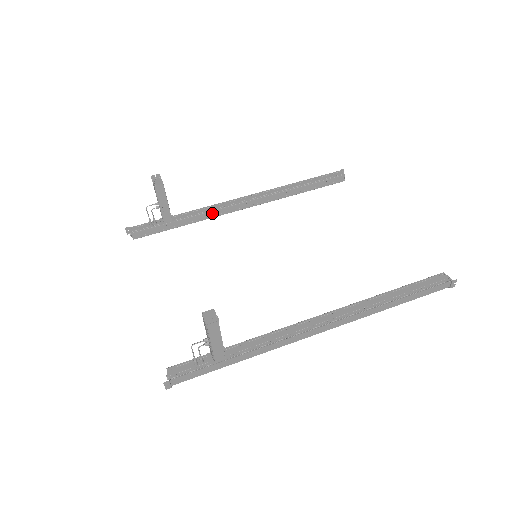
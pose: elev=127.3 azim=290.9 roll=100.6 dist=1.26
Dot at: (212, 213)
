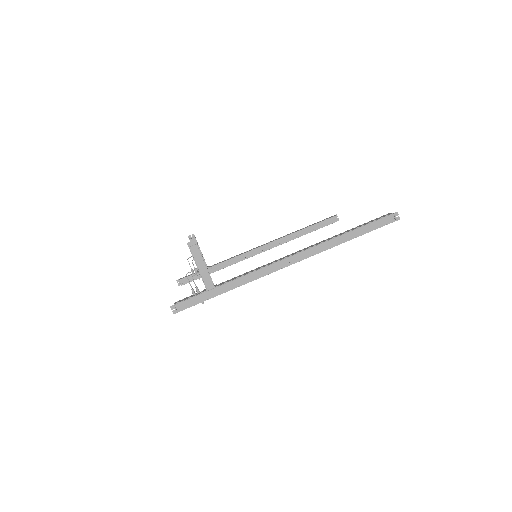
Dot at: (237, 259)
